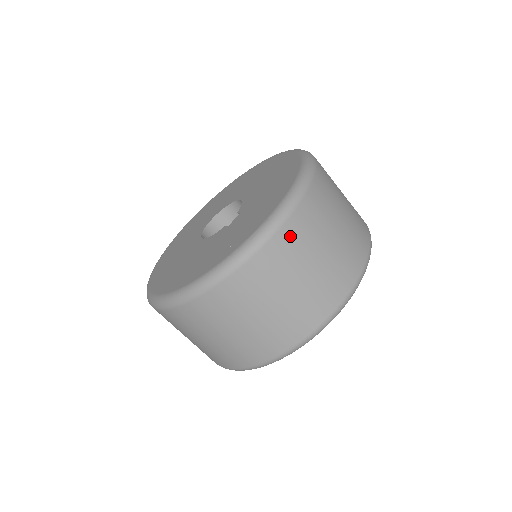
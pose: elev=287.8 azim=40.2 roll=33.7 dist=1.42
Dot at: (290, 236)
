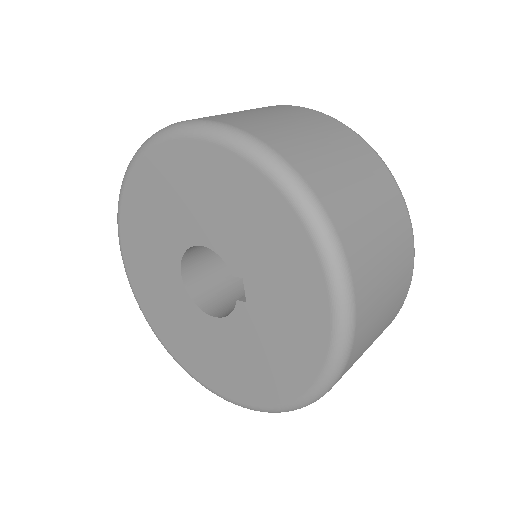
Dot at: (364, 291)
